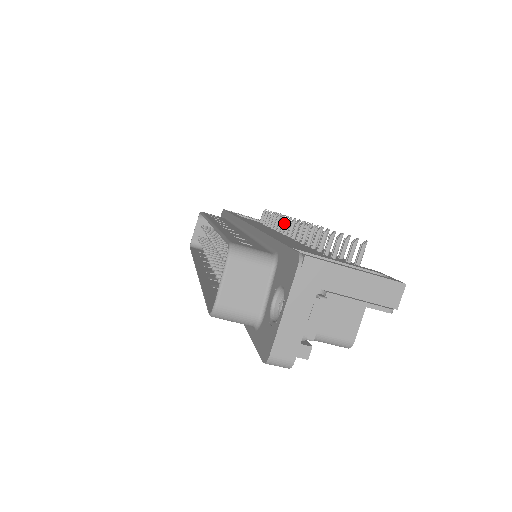
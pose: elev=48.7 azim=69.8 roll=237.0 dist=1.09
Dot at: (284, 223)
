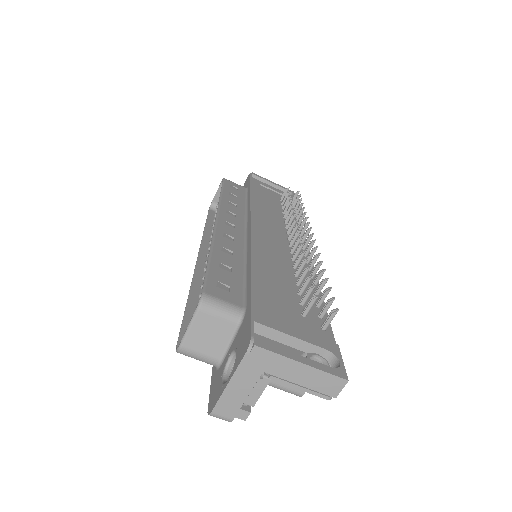
Dot at: (292, 225)
